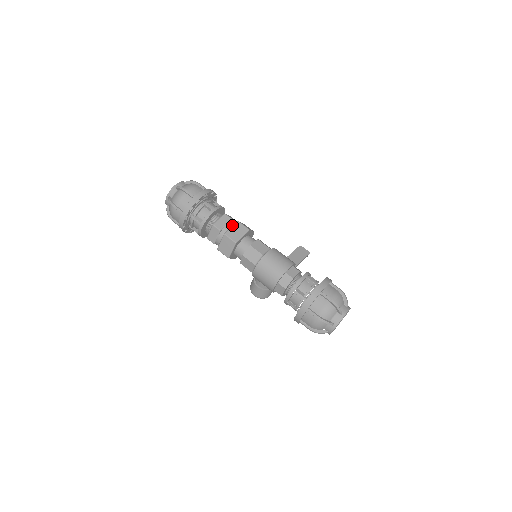
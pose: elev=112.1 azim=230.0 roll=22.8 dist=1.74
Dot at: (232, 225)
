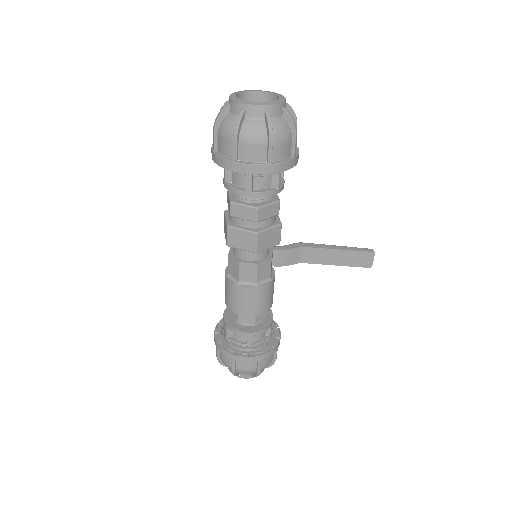
Dot at: (249, 226)
